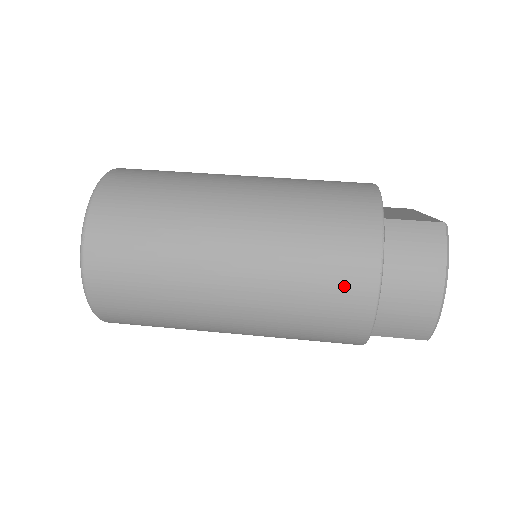
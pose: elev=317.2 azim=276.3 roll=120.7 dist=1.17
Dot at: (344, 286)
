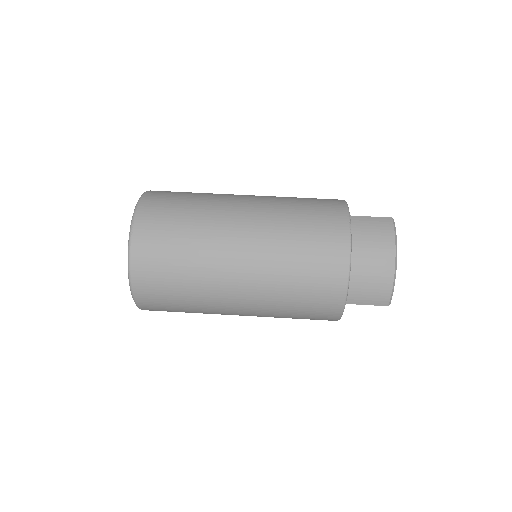
Dot at: (325, 260)
